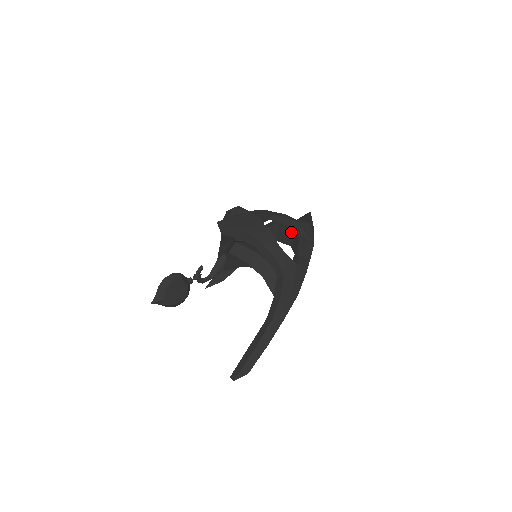
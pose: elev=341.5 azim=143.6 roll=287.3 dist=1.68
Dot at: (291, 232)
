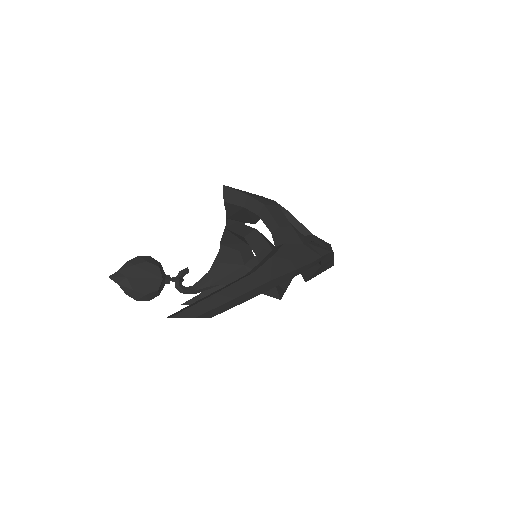
Dot at: (306, 243)
